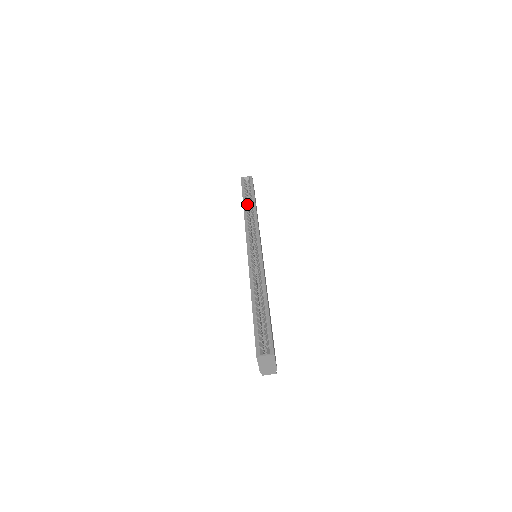
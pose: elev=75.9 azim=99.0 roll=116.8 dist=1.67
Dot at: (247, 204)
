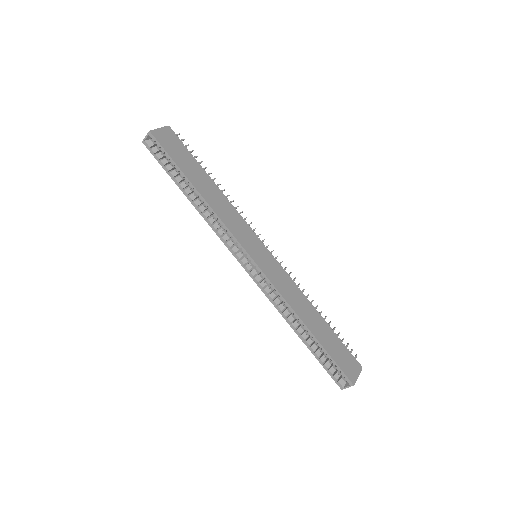
Dot at: (188, 191)
